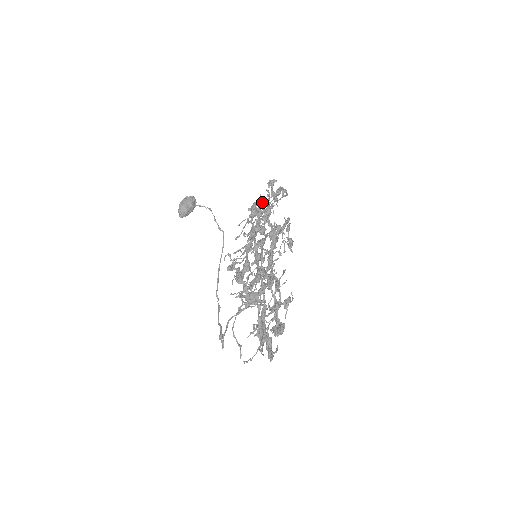
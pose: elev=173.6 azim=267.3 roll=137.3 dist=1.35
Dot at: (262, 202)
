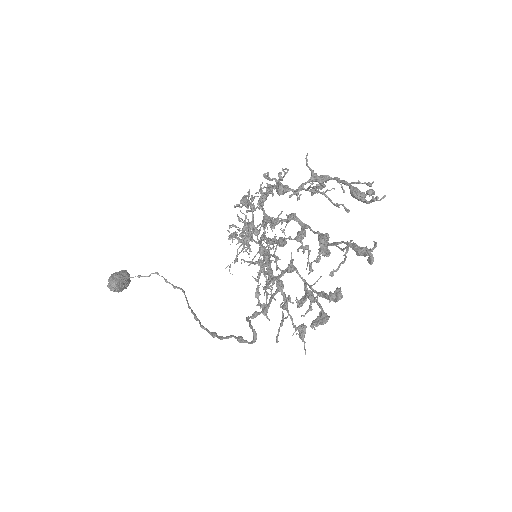
Dot at: (244, 214)
